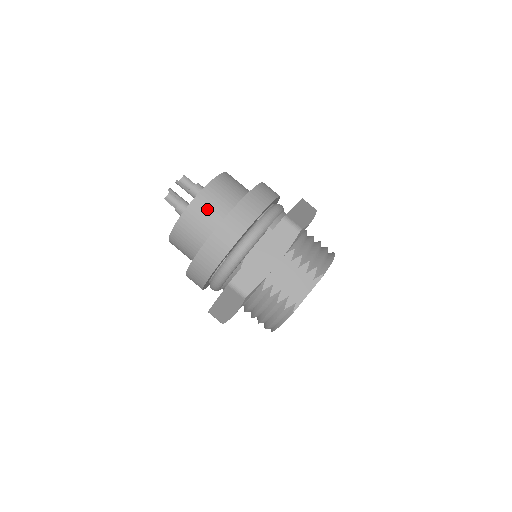
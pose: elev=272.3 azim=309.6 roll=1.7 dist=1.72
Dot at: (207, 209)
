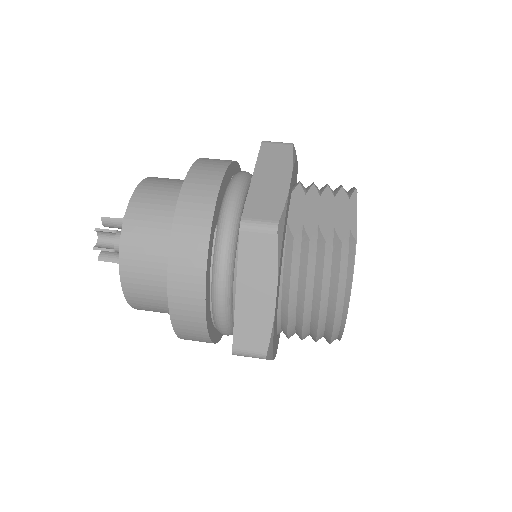
Dot at: (158, 193)
